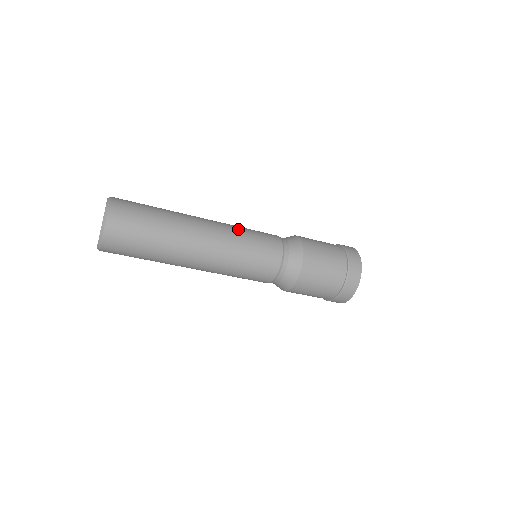
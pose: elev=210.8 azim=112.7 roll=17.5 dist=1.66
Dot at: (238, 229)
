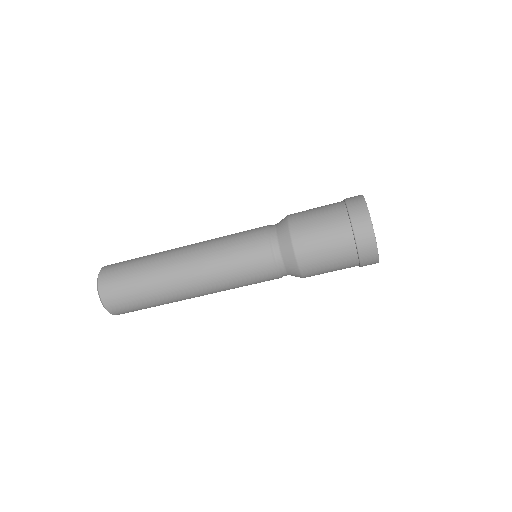
Dot at: (220, 237)
